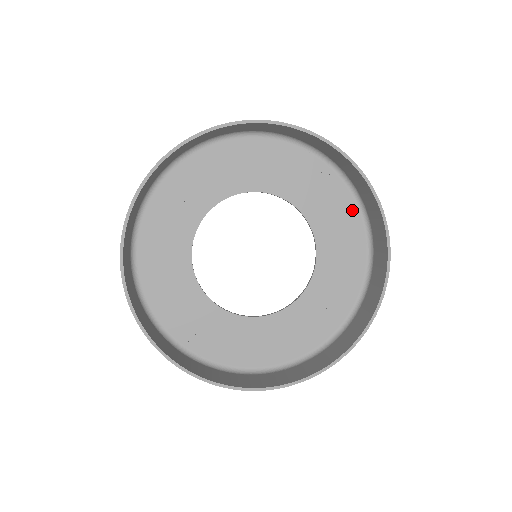
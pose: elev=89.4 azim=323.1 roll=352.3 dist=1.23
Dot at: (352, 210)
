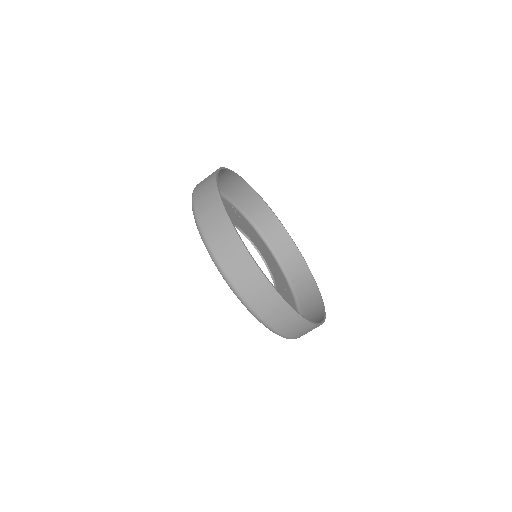
Dot at: (256, 234)
